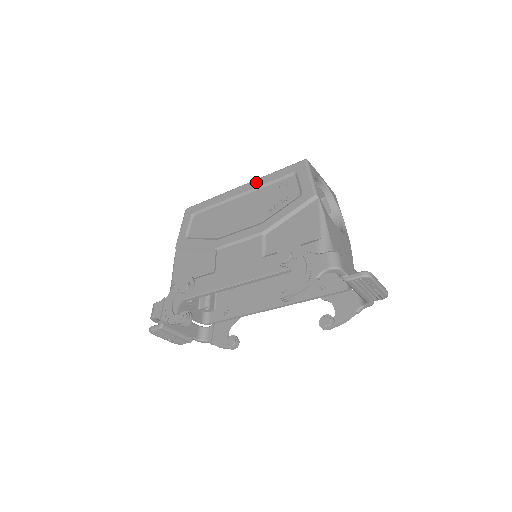
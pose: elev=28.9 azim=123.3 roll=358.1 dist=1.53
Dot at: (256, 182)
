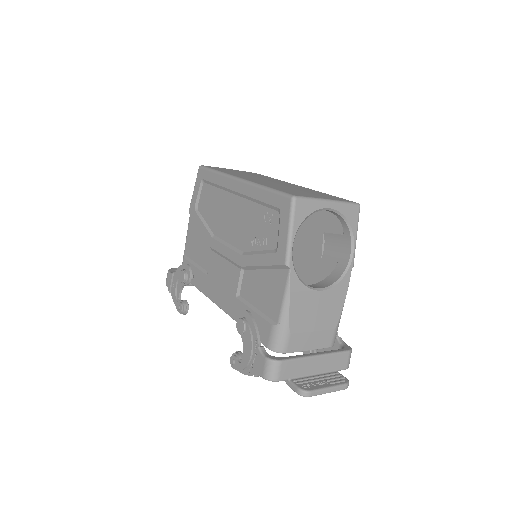
Dot at: (249, 188)
